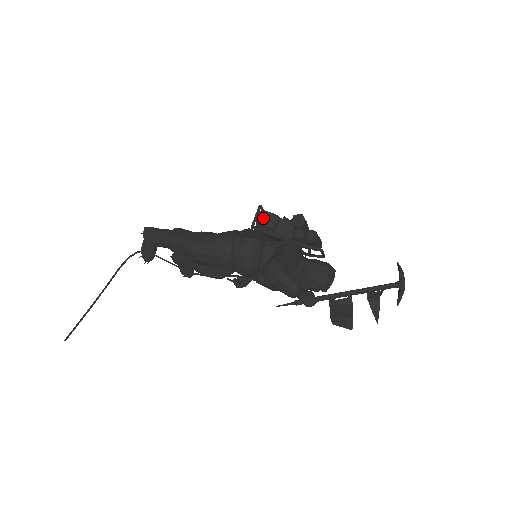
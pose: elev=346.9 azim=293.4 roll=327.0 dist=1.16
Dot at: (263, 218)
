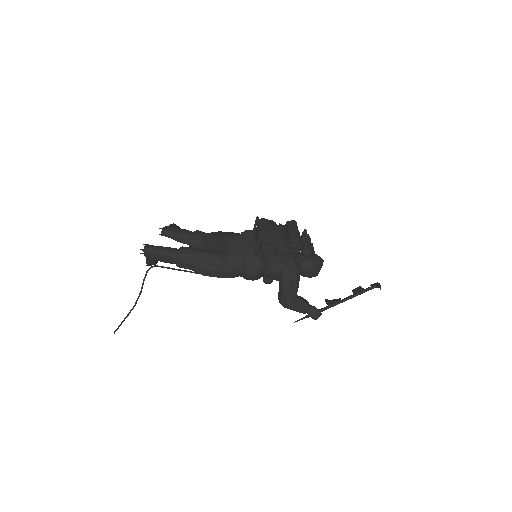
Dot at: (267, 252)
